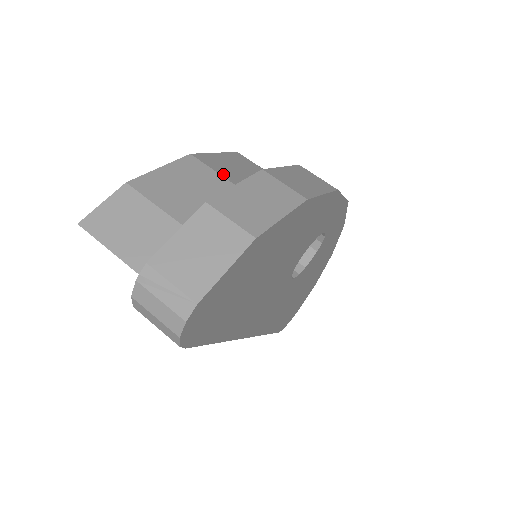
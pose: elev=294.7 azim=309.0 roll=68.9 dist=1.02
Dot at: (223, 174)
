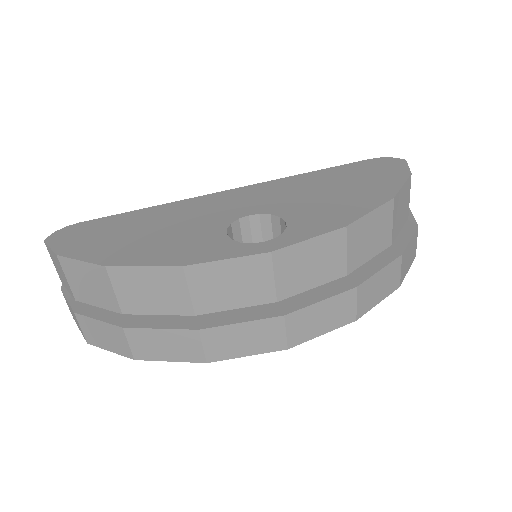
Dot at: (119, 294)
